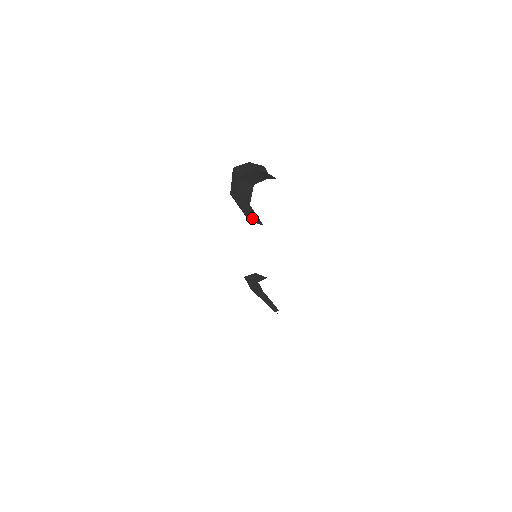
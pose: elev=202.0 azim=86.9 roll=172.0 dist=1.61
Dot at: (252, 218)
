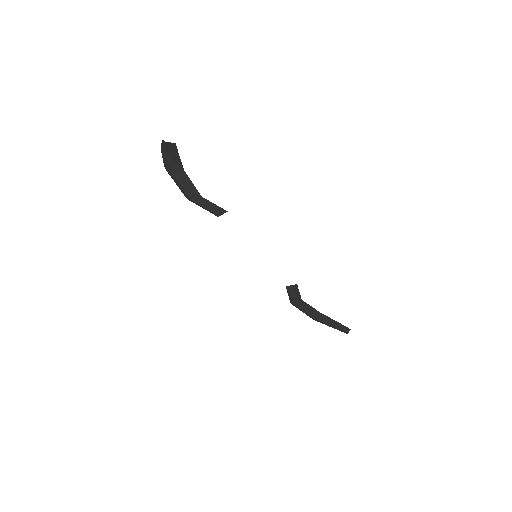
Dot at: (216, 211)
